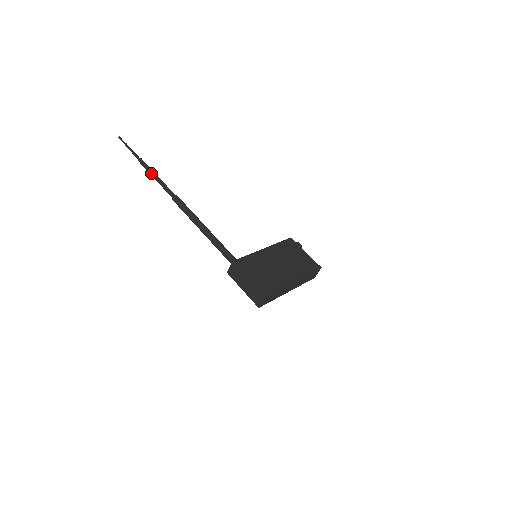
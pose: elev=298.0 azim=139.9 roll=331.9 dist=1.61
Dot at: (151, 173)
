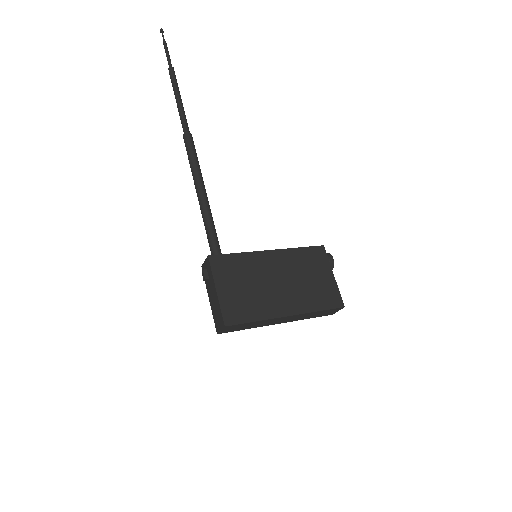
Dot at: (174, 91)
